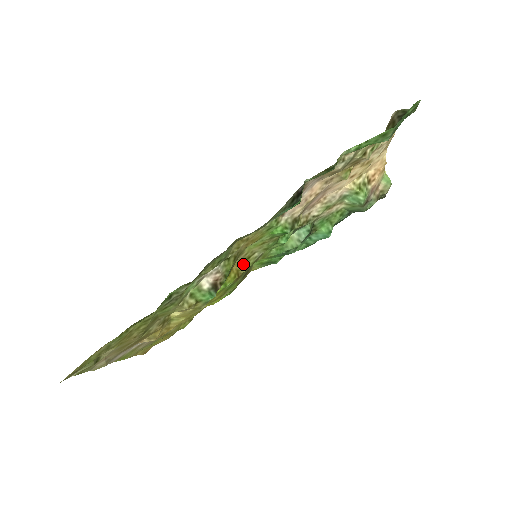
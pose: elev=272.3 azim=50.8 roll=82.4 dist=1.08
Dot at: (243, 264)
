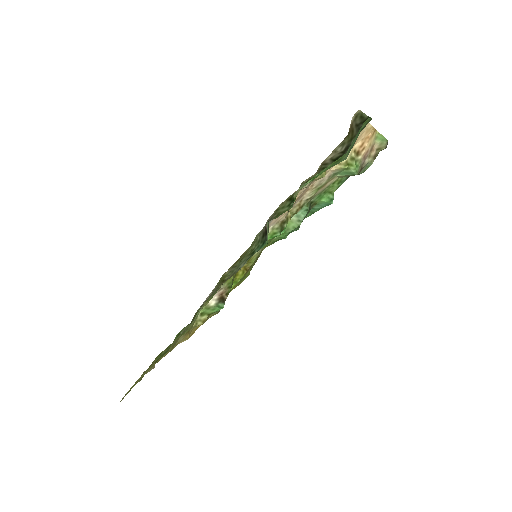
Dot at: (247, 263)
